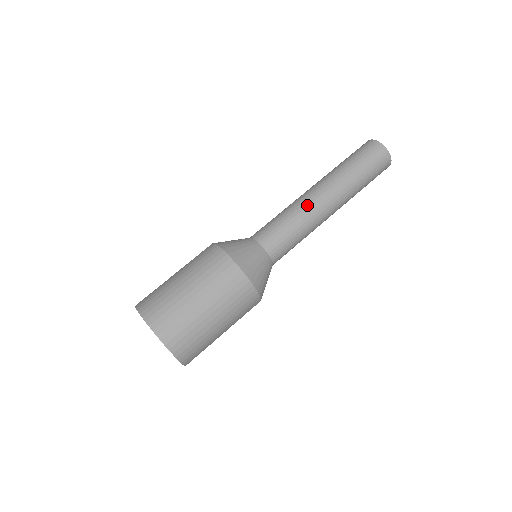
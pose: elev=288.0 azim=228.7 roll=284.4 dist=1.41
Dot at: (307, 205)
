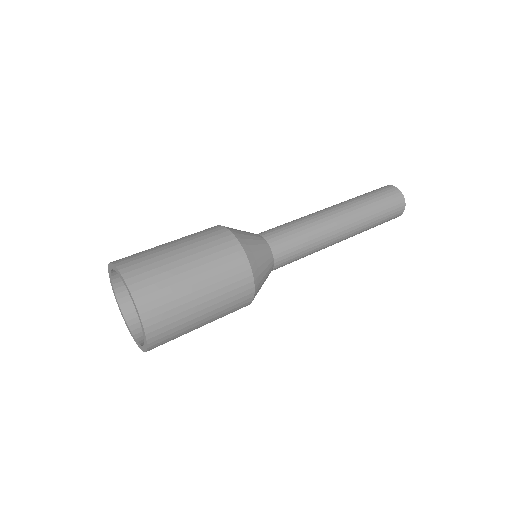
Dot at: (323, 221)
